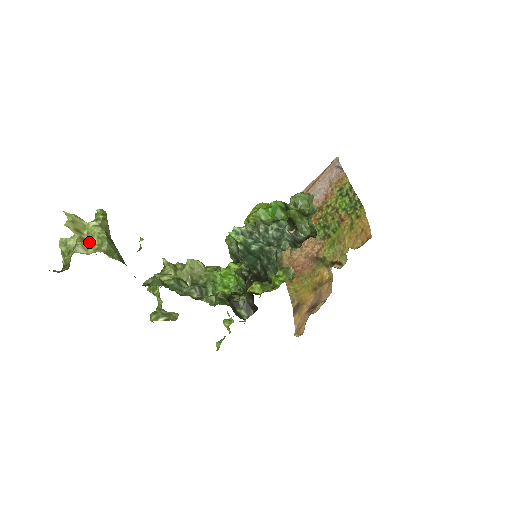
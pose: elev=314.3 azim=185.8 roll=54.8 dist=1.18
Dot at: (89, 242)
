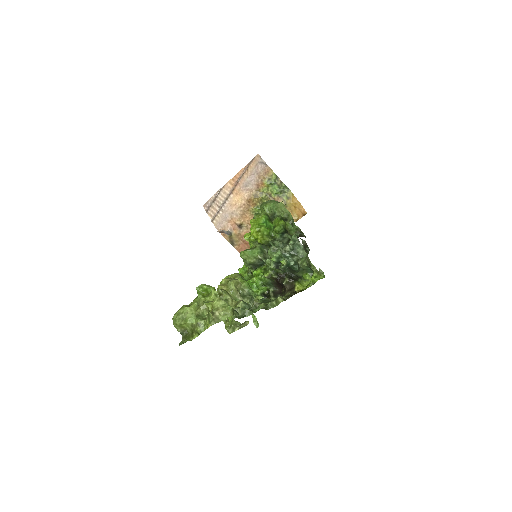
Dot at: (215, 312)
